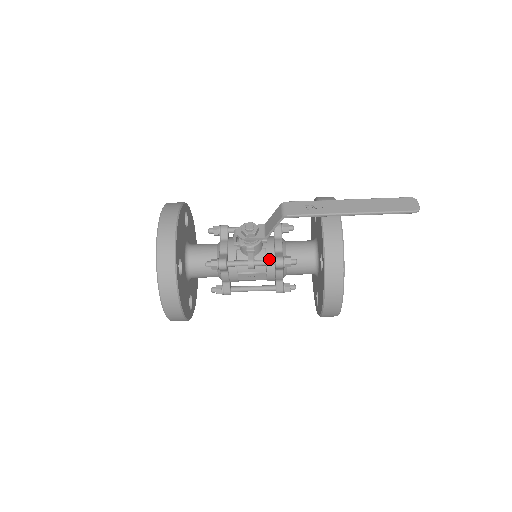
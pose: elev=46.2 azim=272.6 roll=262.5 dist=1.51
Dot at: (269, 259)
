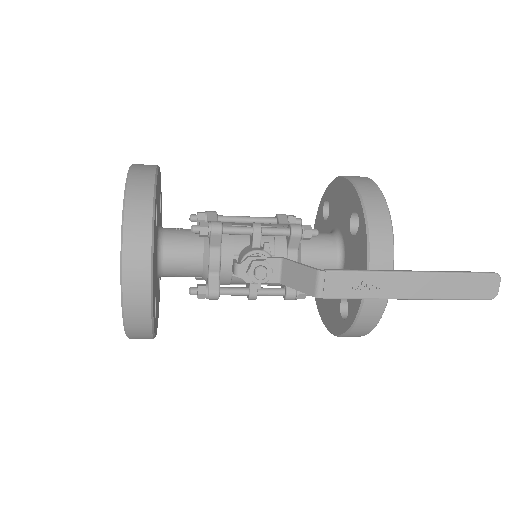
Dot at: (277, 290)
